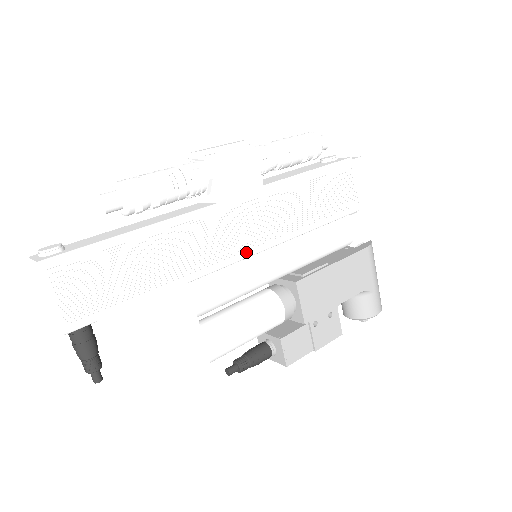
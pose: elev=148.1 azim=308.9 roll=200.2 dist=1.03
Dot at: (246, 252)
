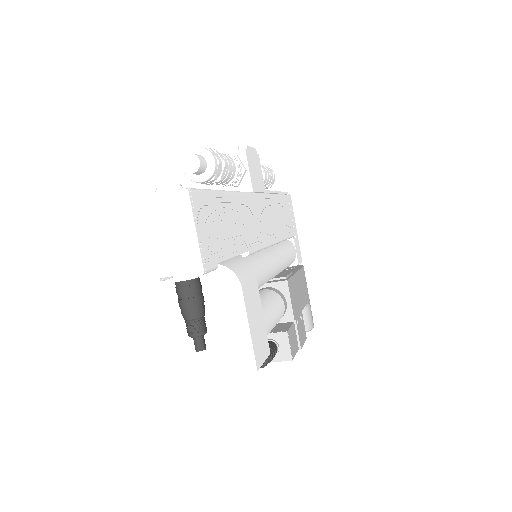
Dot at: (266, 242)
